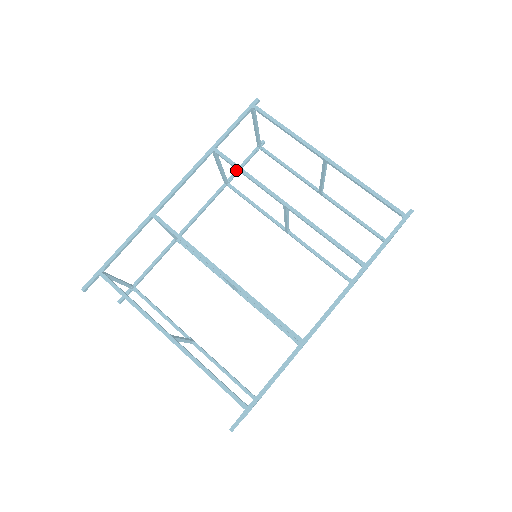
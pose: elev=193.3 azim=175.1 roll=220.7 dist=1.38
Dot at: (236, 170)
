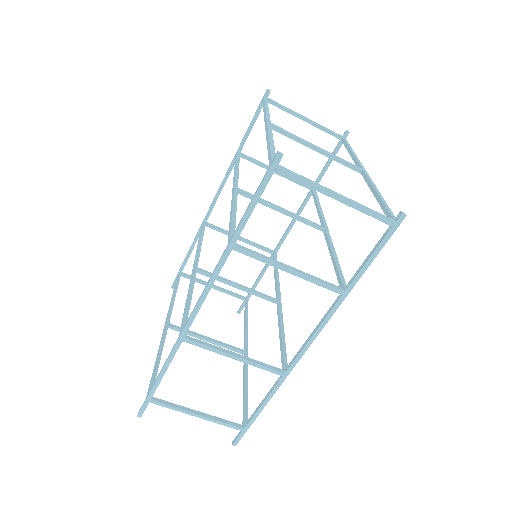
Dot at: occluded
